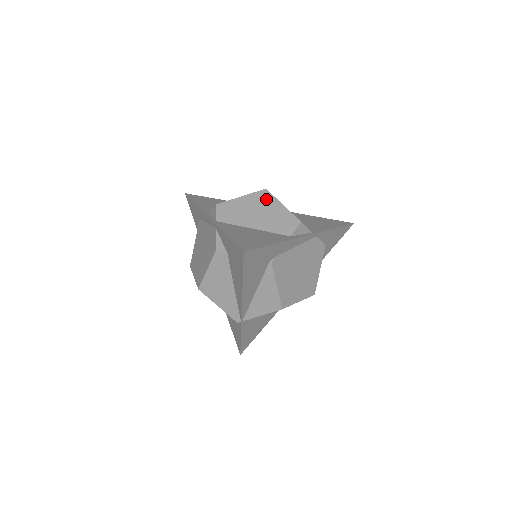
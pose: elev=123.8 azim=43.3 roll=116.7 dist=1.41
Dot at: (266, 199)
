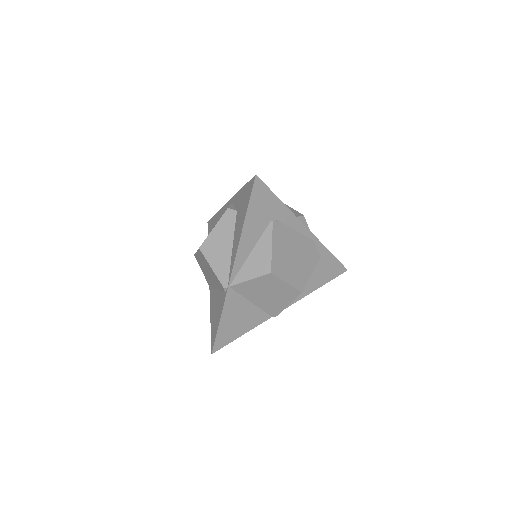
Dot at: occluded
